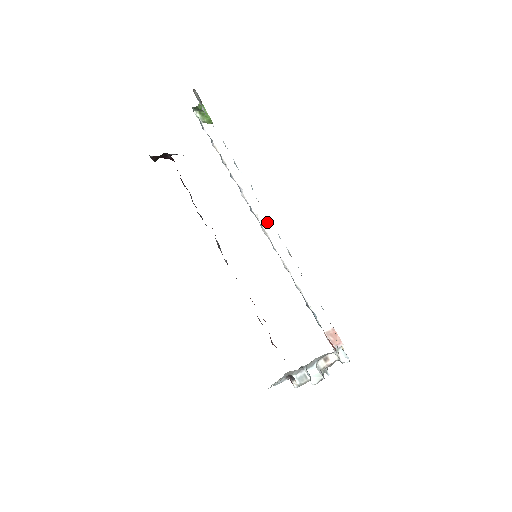
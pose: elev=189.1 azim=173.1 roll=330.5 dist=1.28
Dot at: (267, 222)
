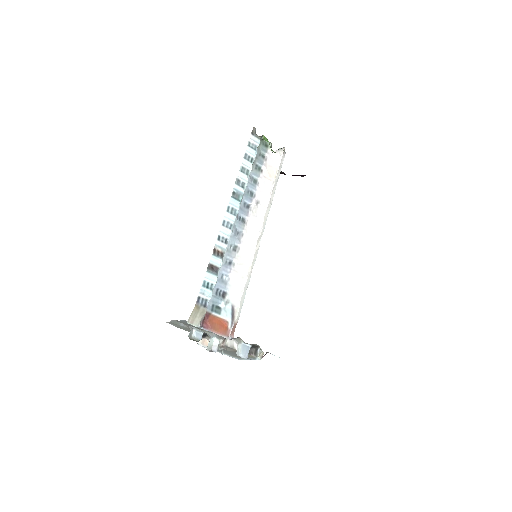
Dot at: (262, 232)
